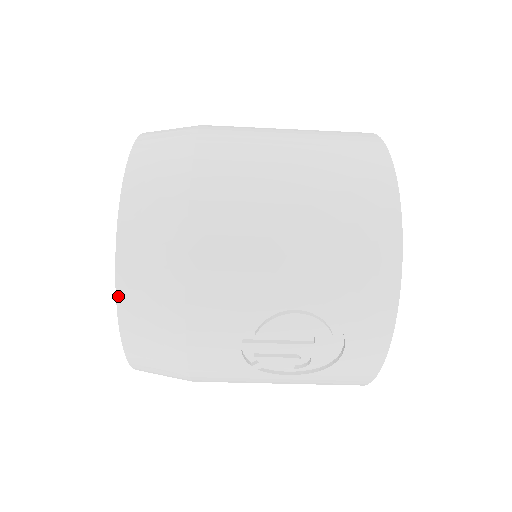
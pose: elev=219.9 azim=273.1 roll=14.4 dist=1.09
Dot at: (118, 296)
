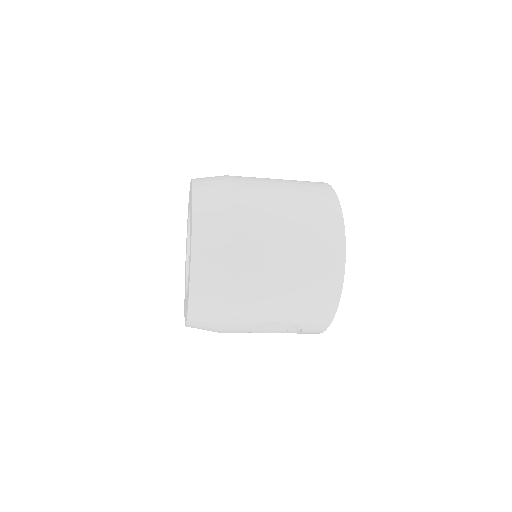
Dot at: (188, 316)
